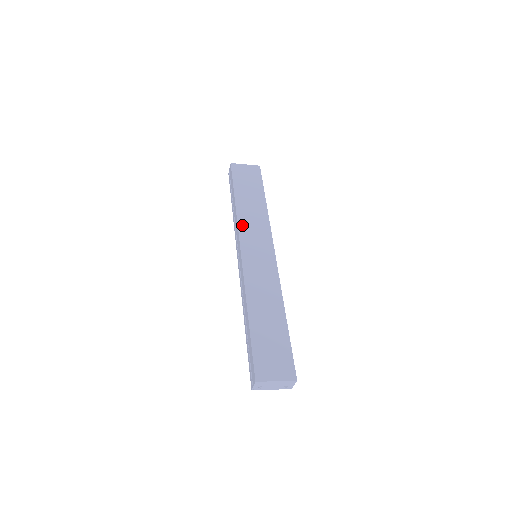
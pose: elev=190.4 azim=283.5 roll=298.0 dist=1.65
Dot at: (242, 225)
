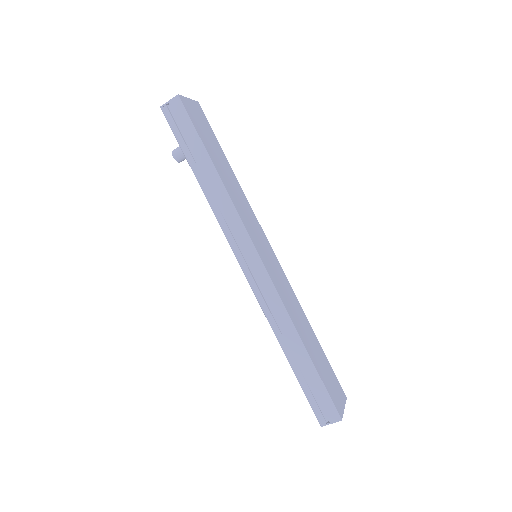
Dot at: (241, 214)
